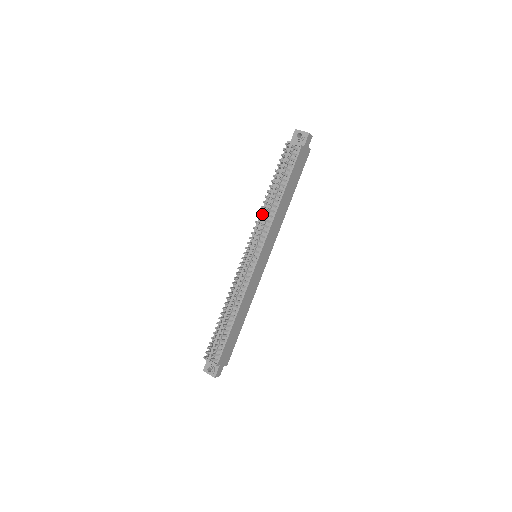
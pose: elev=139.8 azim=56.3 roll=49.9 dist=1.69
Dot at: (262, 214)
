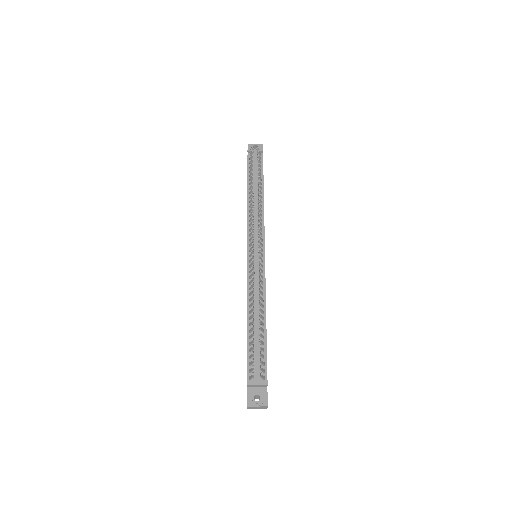
Dot at: (249, 213)
